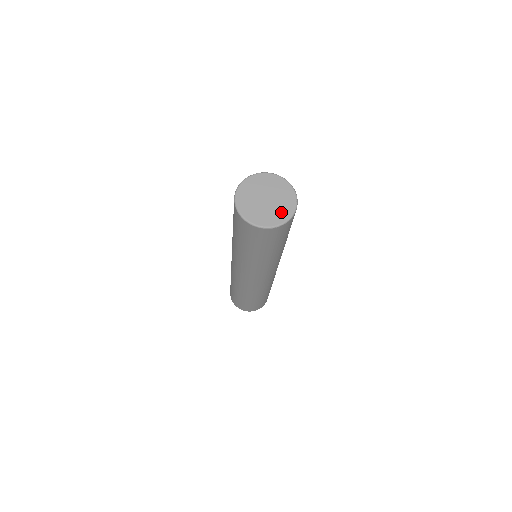
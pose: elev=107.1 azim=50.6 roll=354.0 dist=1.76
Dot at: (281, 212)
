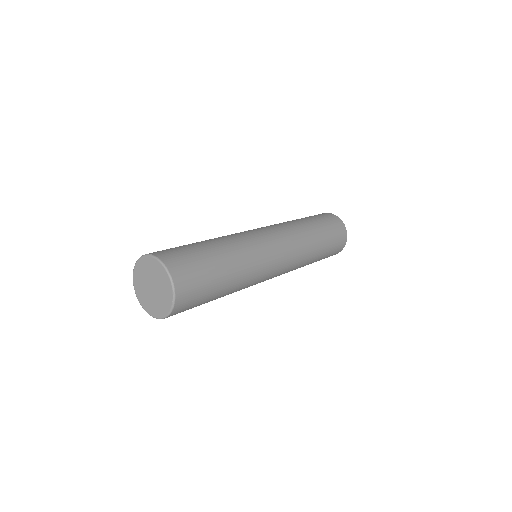
Dot at: (161, 306)
